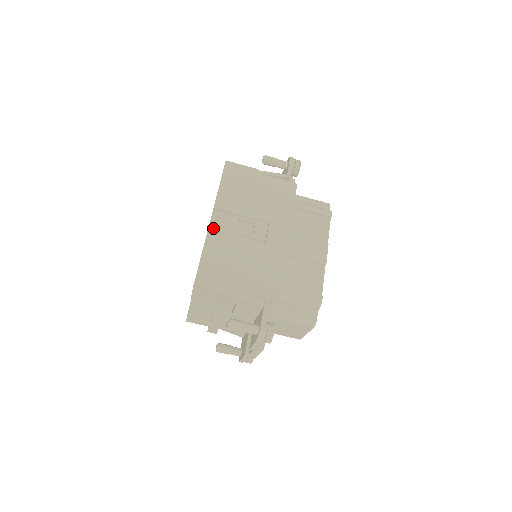
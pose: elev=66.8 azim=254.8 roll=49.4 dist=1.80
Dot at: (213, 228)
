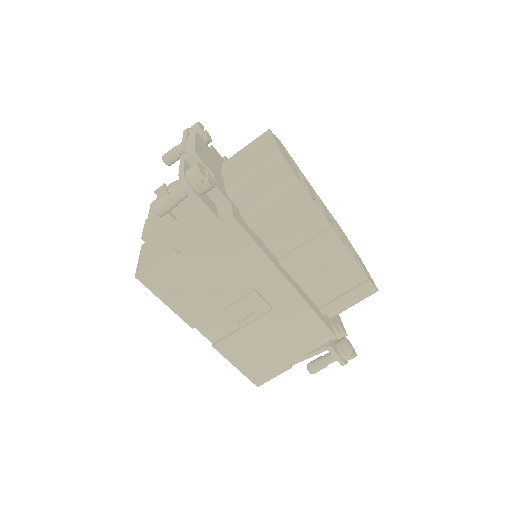
Dot at: (214, 338)
